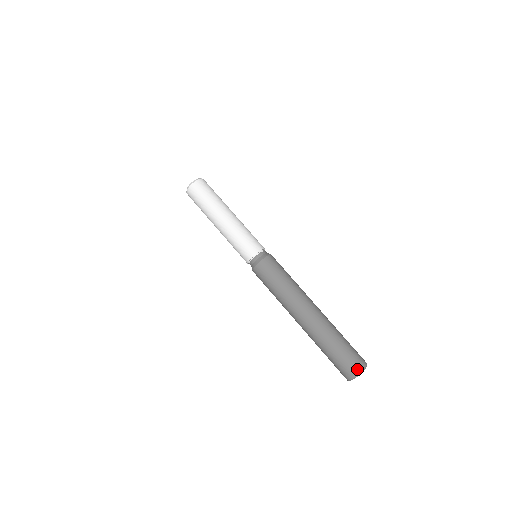
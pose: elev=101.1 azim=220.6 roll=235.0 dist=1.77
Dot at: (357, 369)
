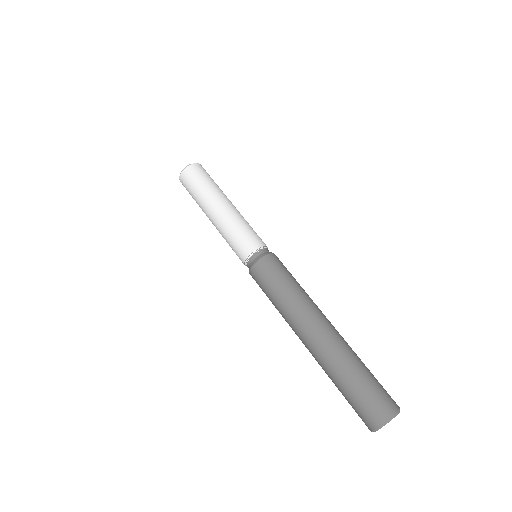
Dot at: (379, 418)
